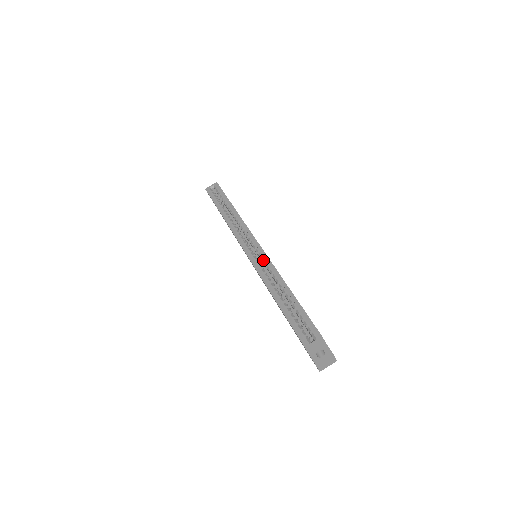
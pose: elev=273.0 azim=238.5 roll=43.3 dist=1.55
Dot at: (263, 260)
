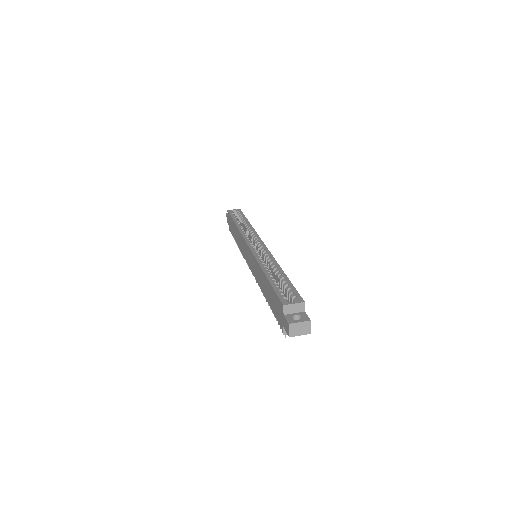
Dot at: (263, 252)
